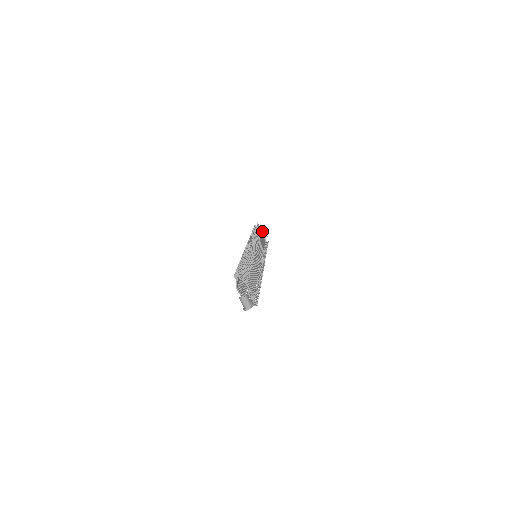
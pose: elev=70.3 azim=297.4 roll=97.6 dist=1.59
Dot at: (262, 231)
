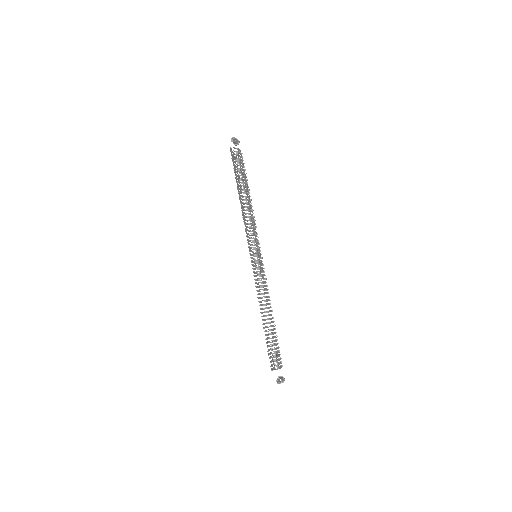
Dot at: (240, 162)
